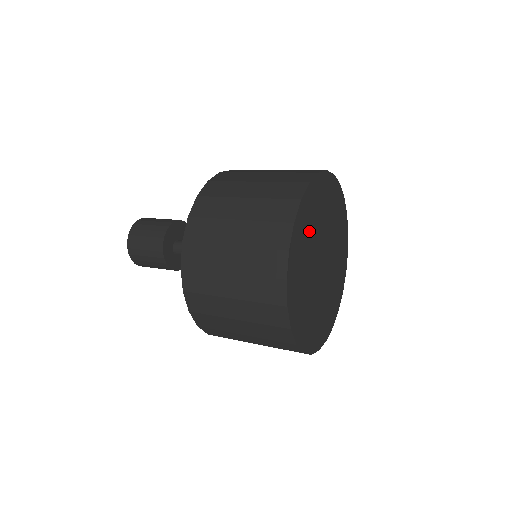
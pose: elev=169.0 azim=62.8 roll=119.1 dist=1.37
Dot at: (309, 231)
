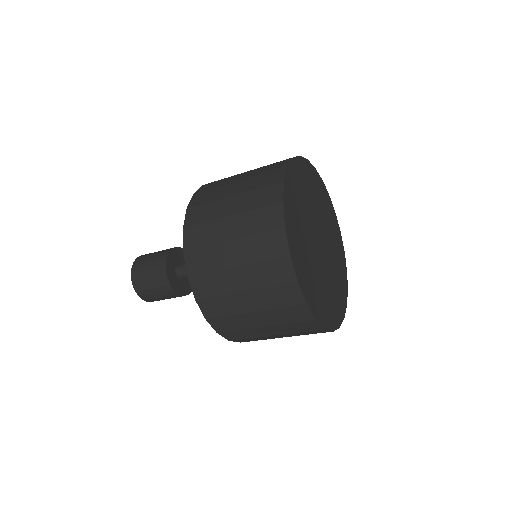
Dot at: (303, 194)
